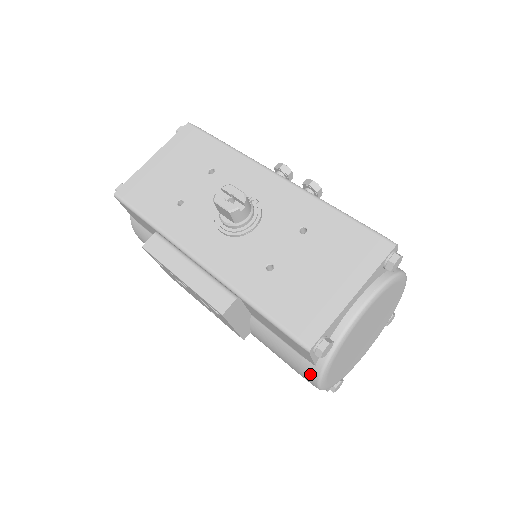
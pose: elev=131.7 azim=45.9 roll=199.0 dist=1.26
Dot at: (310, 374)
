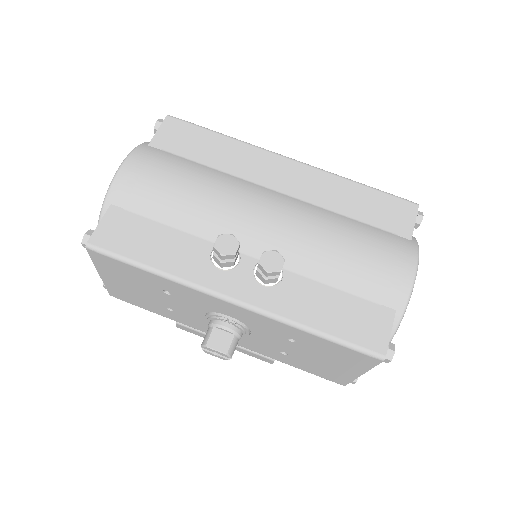
Dot at: occluded
